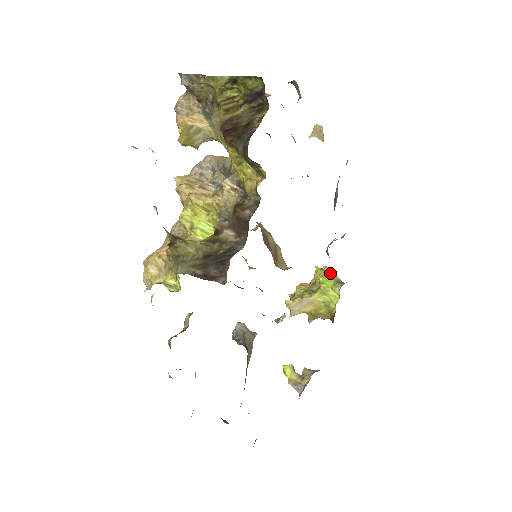
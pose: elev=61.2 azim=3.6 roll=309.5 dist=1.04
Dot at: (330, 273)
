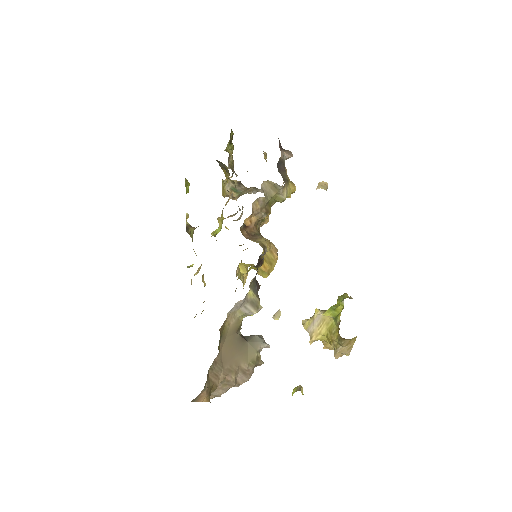
Dot at: (346, 297)
